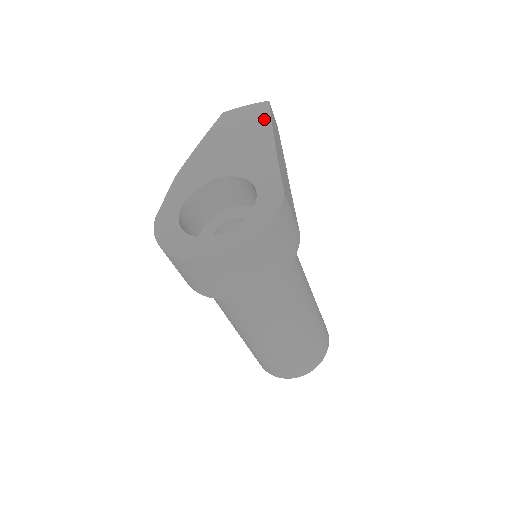
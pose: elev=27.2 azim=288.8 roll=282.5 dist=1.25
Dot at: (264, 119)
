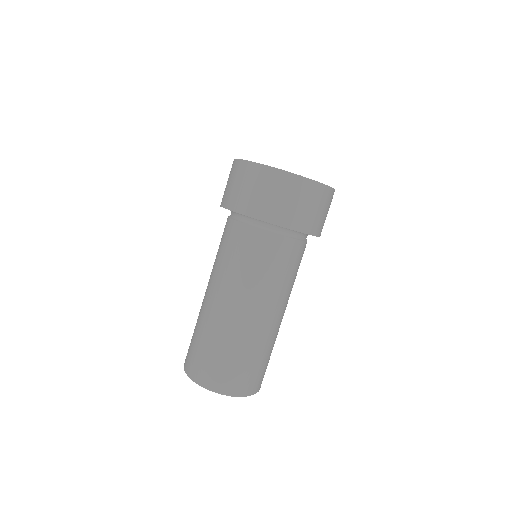
Dot at: occluded
